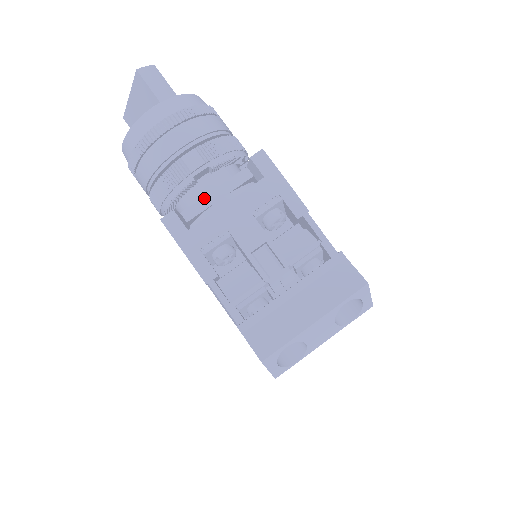
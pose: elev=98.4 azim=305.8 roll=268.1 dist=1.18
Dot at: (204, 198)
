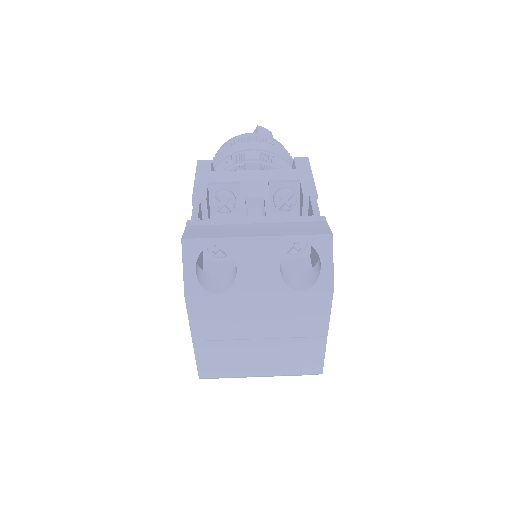
Dot at: occluded
